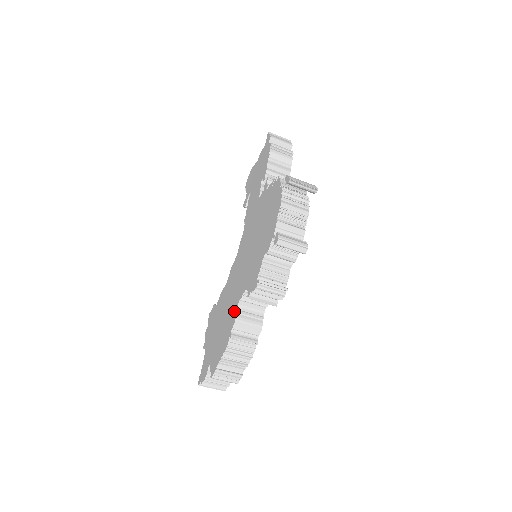
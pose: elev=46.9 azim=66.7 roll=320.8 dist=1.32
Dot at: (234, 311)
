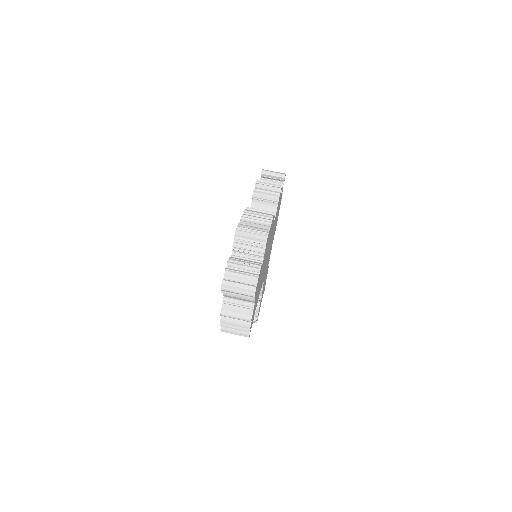
Dot at: occluded
